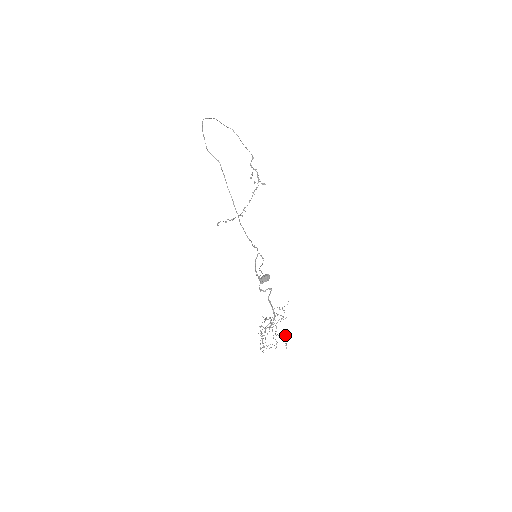
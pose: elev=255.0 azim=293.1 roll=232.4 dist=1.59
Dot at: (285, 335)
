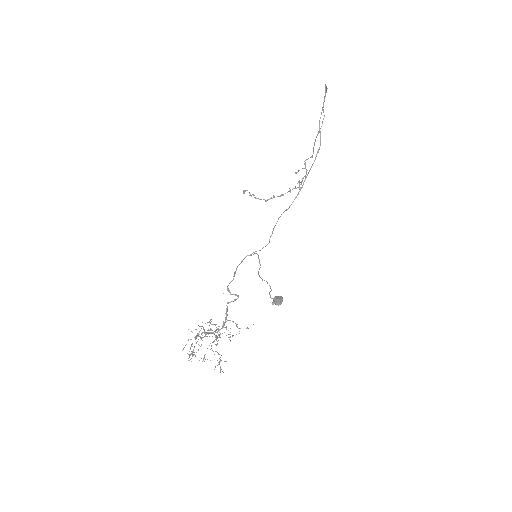
Dot at: occluded
